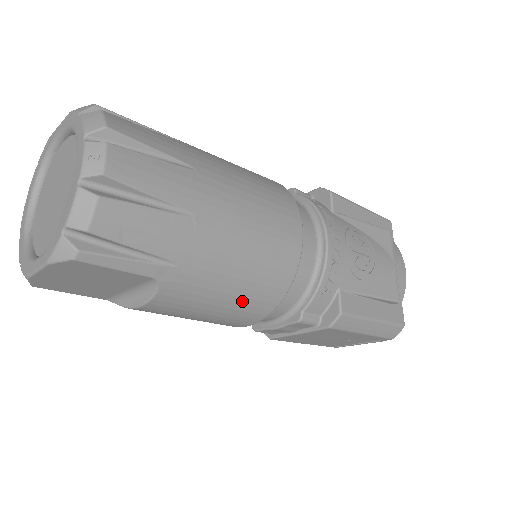
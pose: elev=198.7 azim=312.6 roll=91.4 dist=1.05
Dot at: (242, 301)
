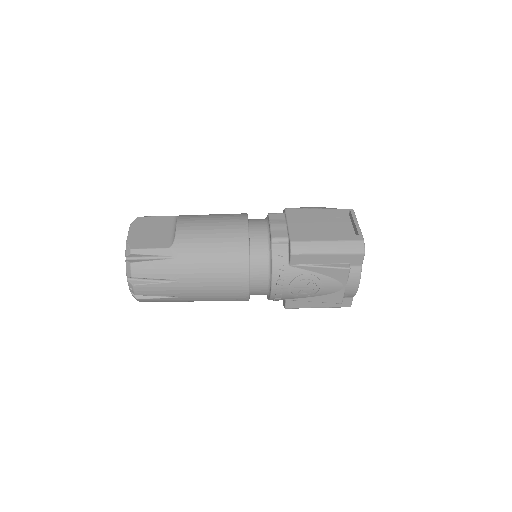
Dot at: occluded
